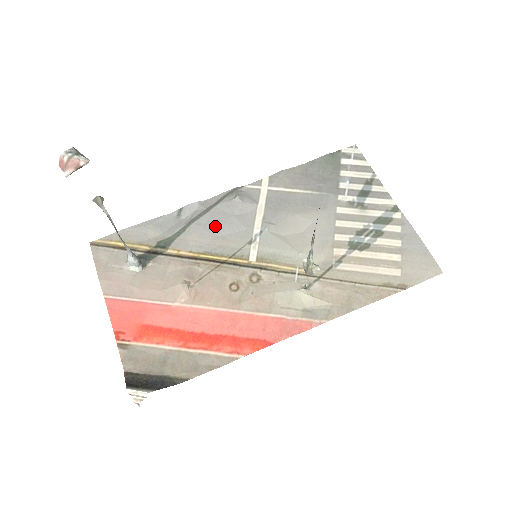
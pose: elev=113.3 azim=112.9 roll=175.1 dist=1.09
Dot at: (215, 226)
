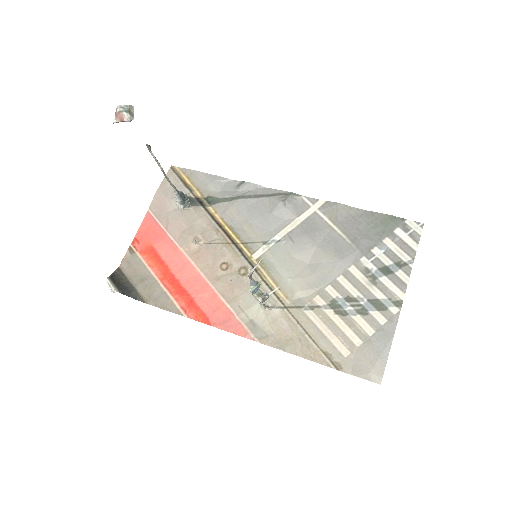
Dot at: (253, 212)
